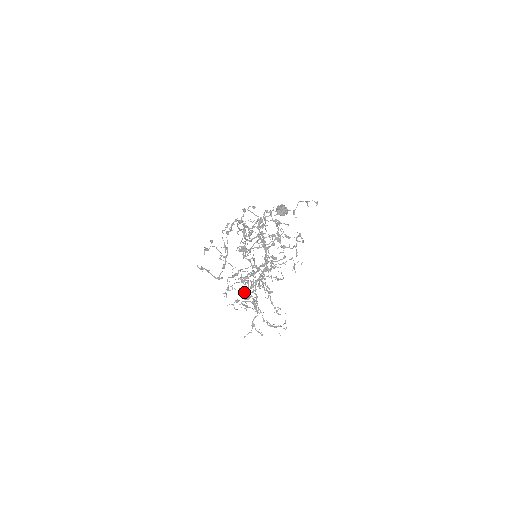
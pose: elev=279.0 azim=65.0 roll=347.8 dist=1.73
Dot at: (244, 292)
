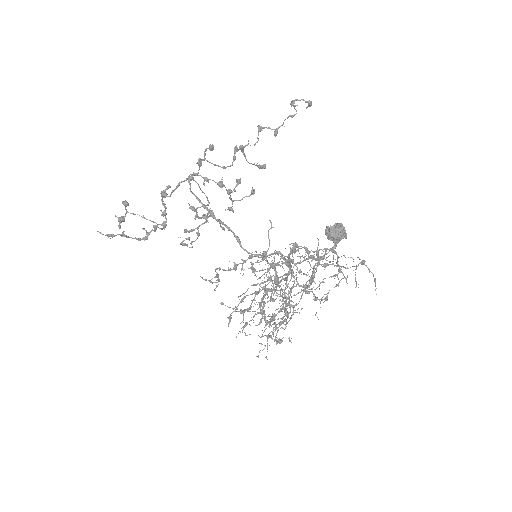
Dot at: occluded
